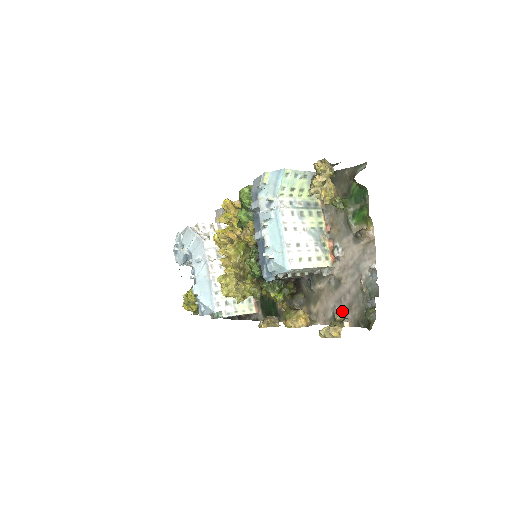
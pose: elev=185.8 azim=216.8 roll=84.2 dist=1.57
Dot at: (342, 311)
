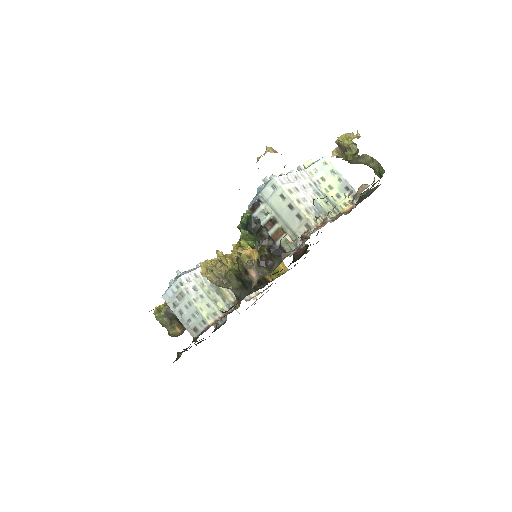
Dot at: (295, 239)
